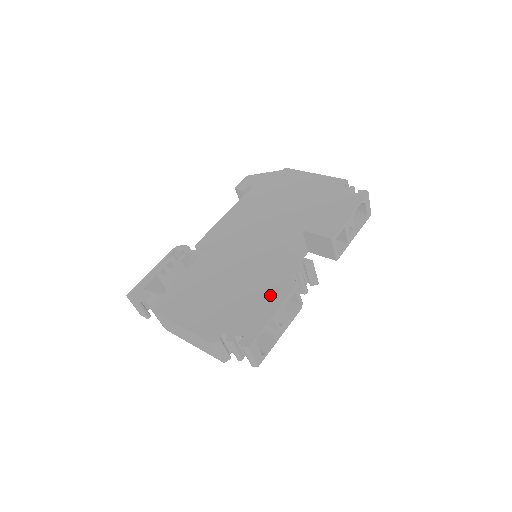
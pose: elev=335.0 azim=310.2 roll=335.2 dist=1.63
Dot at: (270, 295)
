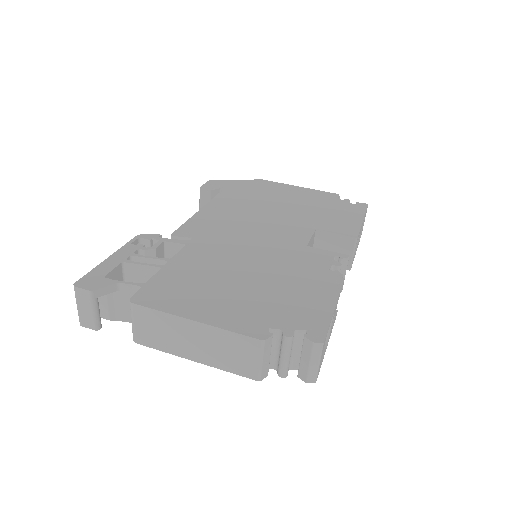
Dot at: (317, 286)
